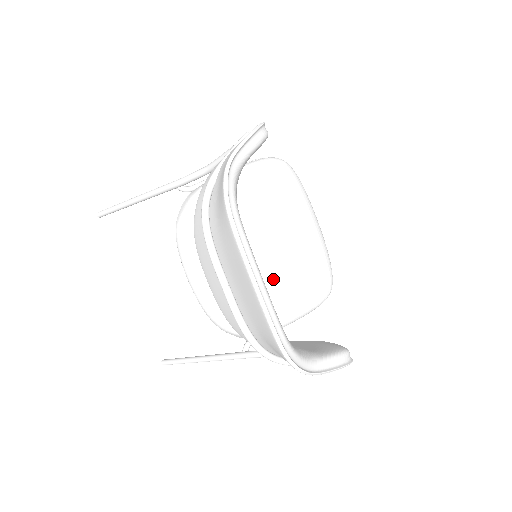
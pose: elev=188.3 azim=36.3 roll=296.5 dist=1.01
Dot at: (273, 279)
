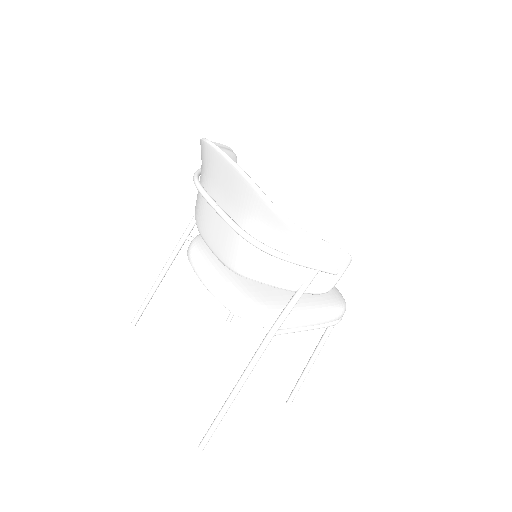
Dot at: occluded
